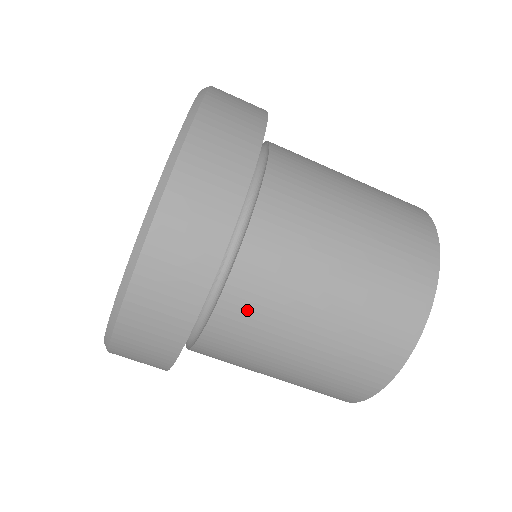
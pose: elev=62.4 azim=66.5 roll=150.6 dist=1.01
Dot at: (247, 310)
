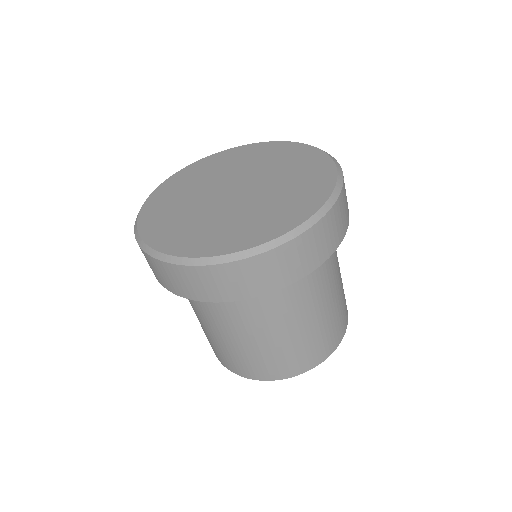
Dot at: occluded
